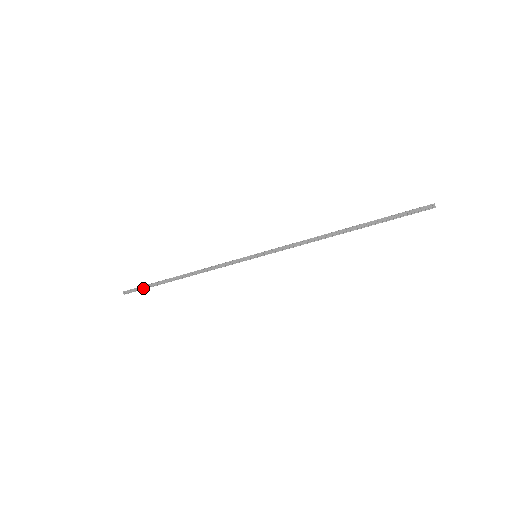
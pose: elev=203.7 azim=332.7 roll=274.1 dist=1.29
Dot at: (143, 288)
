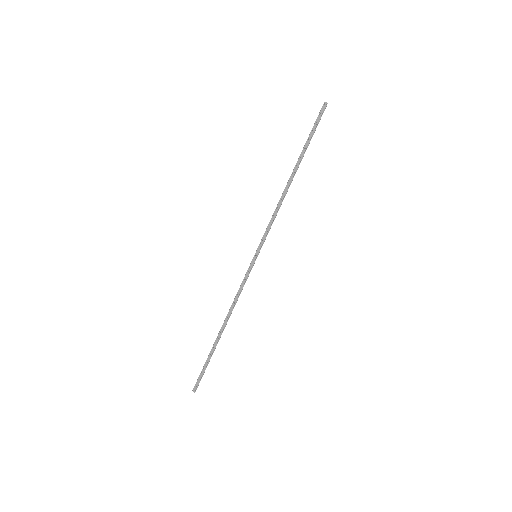
Dot at: (204, 370)
